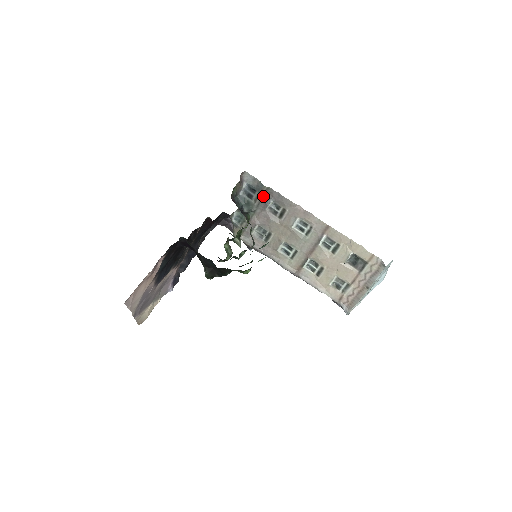
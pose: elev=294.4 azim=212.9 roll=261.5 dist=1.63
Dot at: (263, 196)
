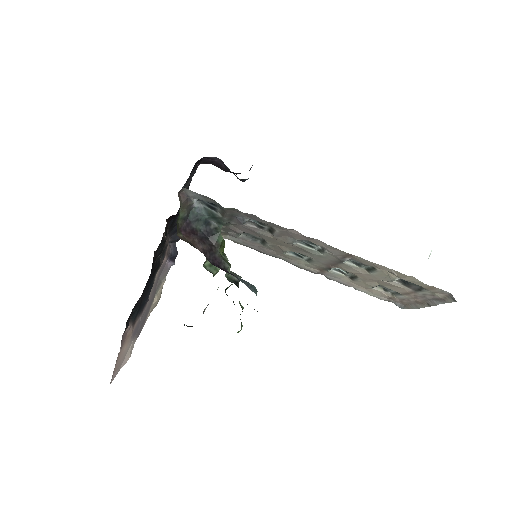
Dot at: (230, 214)
